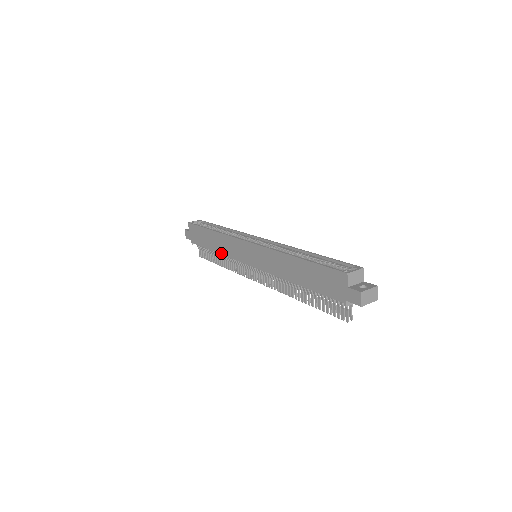
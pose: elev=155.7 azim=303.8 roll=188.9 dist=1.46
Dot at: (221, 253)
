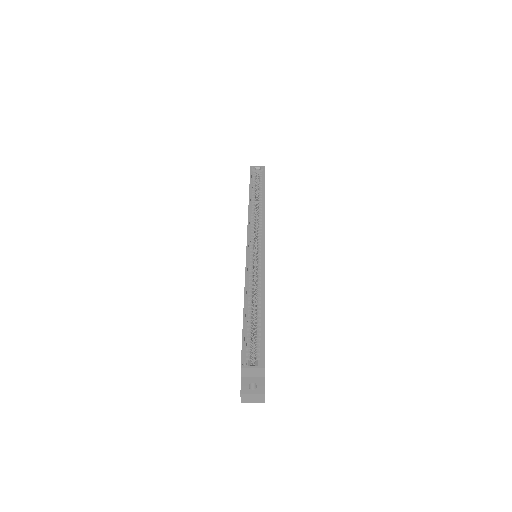
Dot at: occluded
